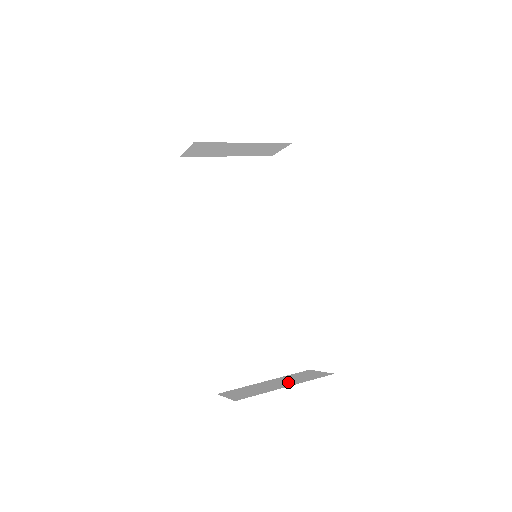
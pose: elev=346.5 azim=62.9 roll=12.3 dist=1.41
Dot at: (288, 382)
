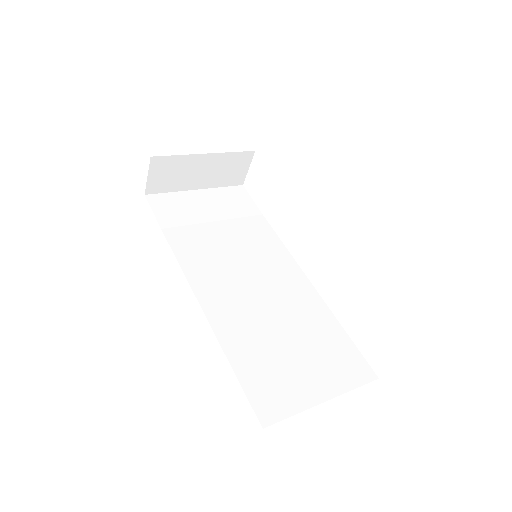
Dot at: occluded
